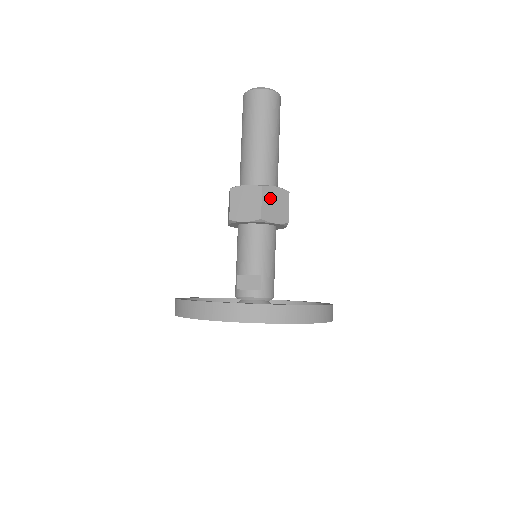
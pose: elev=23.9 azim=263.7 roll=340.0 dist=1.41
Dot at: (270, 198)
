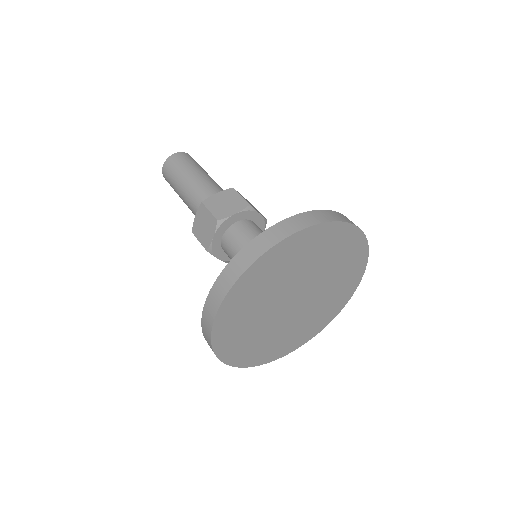
Dot at: (216, 203)
